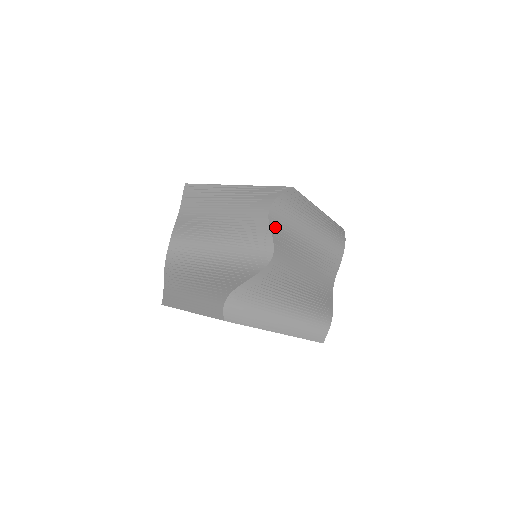
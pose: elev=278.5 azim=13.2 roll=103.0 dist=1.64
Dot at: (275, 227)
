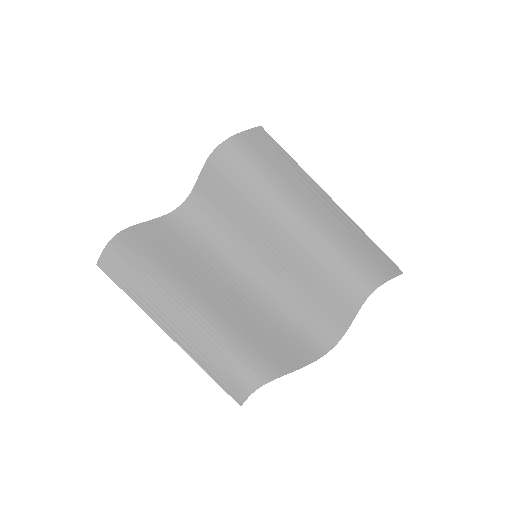
Dot at: (215, 175)
